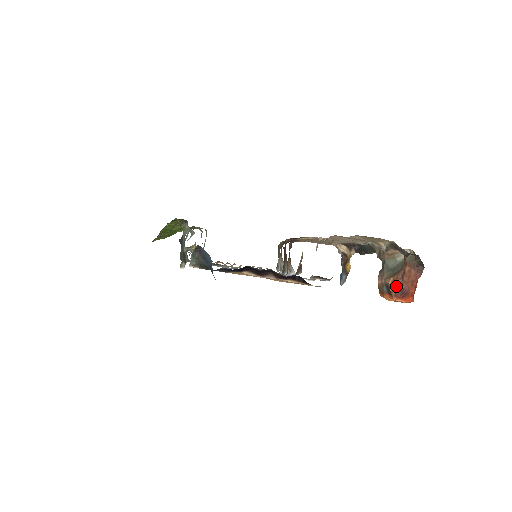
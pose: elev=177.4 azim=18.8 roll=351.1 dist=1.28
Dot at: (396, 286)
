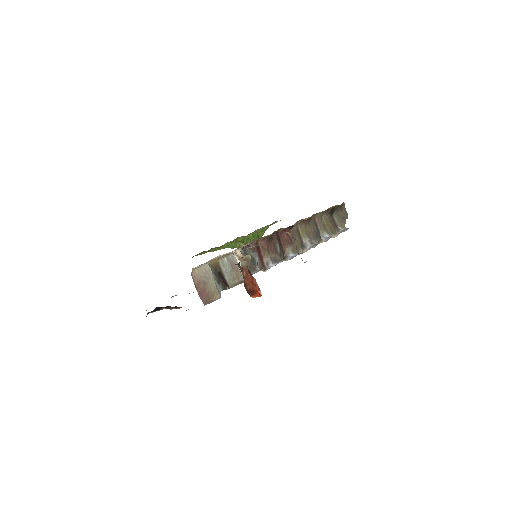
Dot at: (245, 288)
